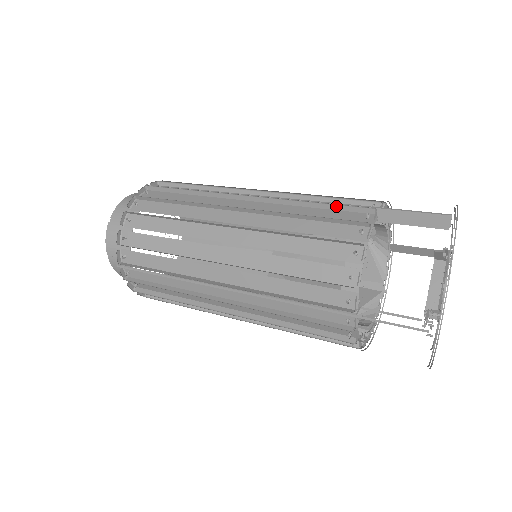
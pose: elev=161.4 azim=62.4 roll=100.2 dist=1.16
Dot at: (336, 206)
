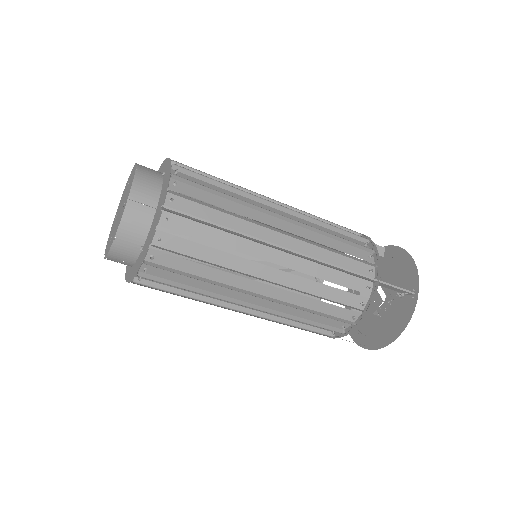
Dot at: occluded
